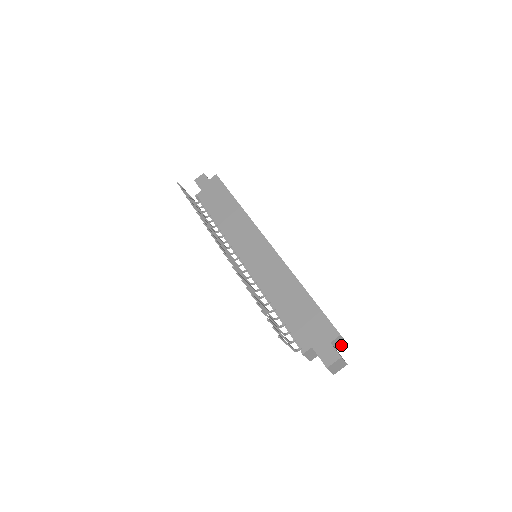
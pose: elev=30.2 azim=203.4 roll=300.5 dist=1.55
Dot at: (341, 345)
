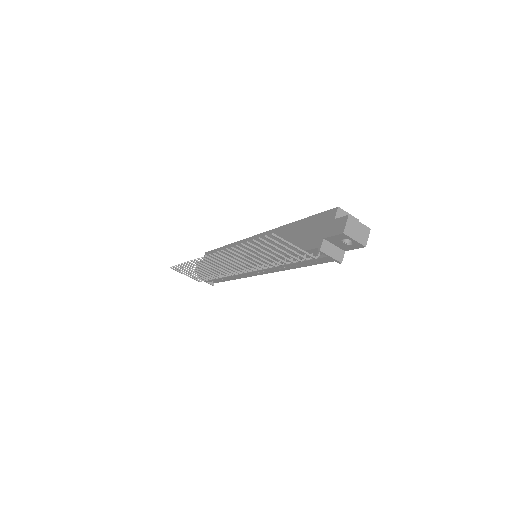
Dot at: occluded
